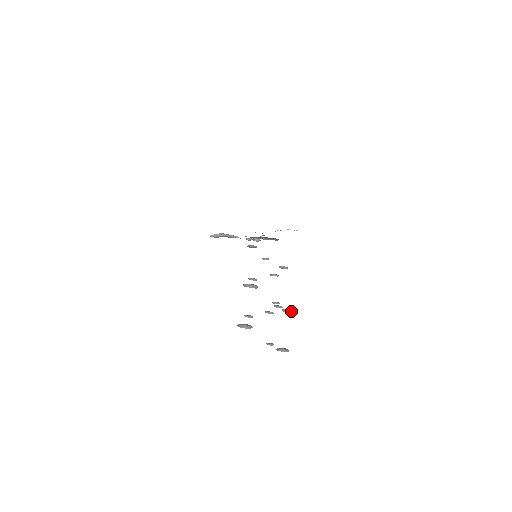
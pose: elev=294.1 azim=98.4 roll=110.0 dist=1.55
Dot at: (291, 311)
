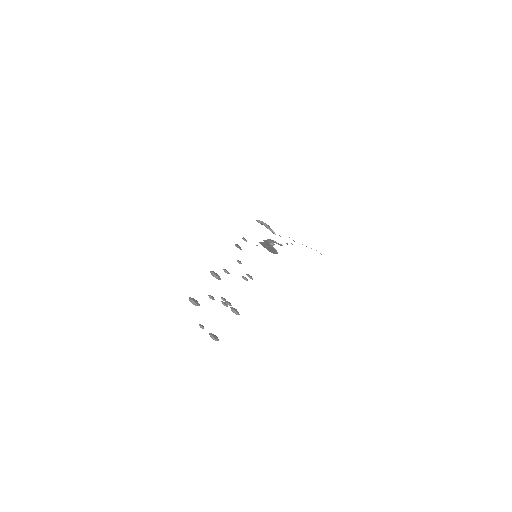
Dot at: (235, 313)
